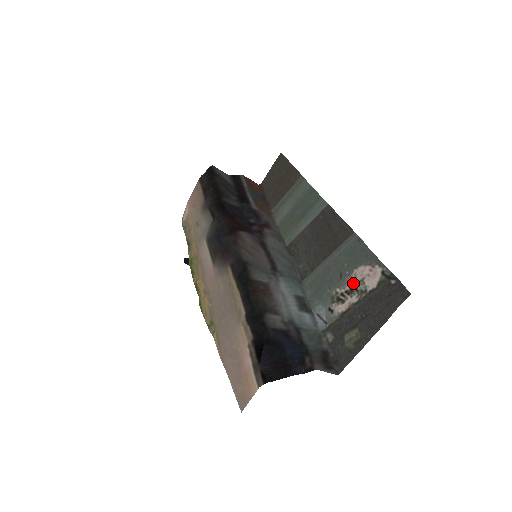
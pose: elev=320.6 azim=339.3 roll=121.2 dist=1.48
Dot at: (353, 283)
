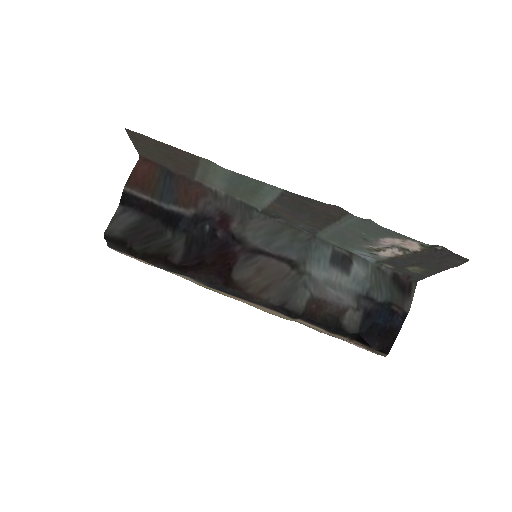
Dot at: (387, 245)
